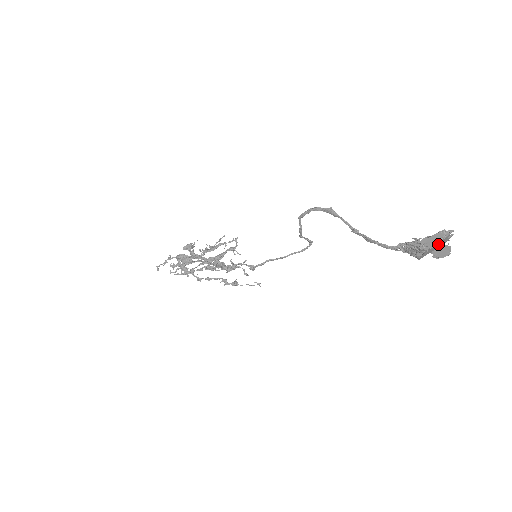
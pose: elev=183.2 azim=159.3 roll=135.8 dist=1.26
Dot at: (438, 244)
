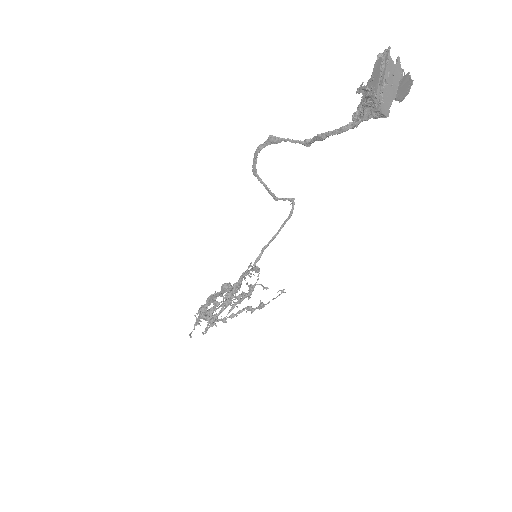
Dot at: (388, 79)
